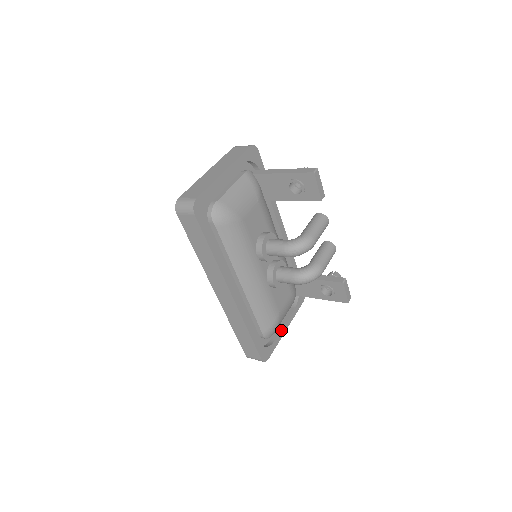
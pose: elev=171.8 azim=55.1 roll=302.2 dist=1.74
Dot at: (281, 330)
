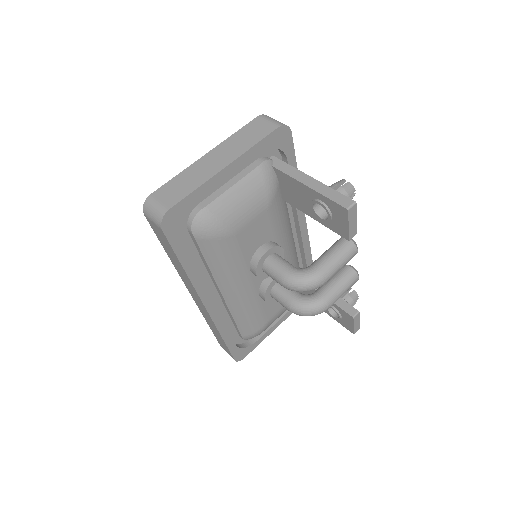
Dot at: (270, 328)
